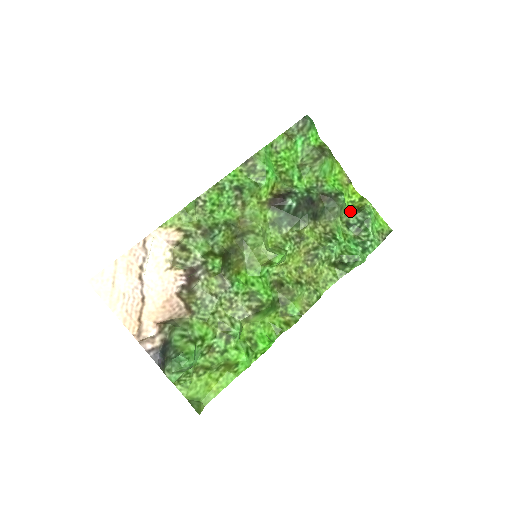
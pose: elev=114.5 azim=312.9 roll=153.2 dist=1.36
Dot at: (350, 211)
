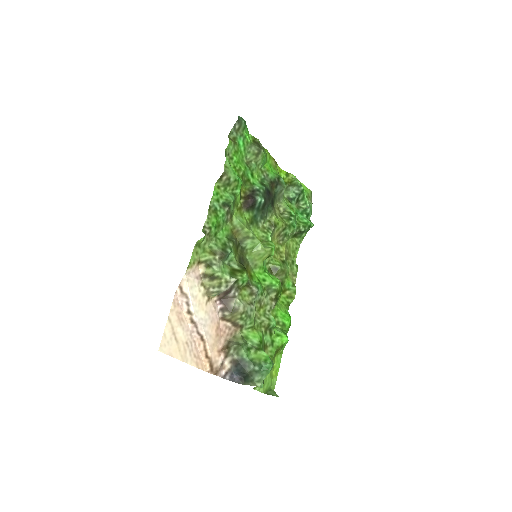
Dot at: (285, 188)
